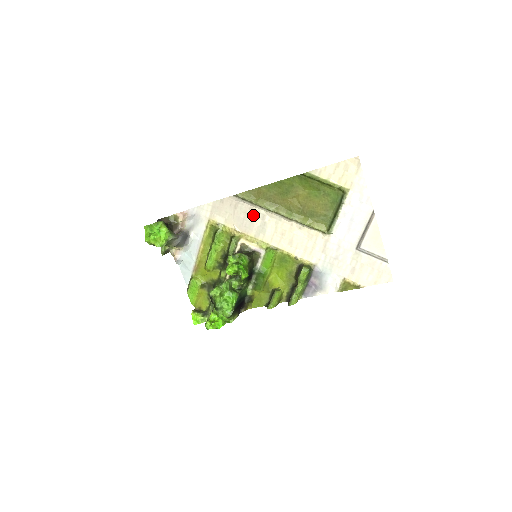
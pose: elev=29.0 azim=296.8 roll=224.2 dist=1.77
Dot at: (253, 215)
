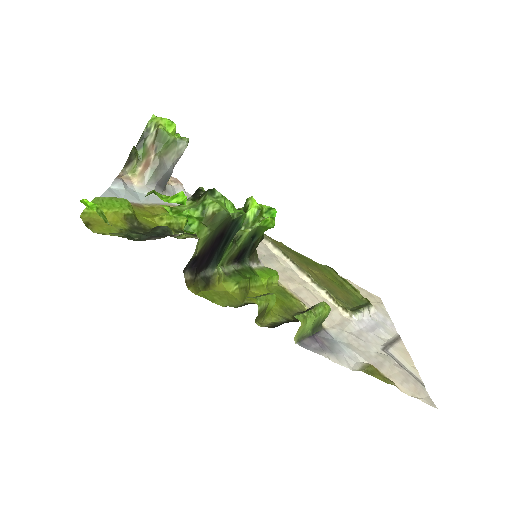
Dot at: (260, 246)
